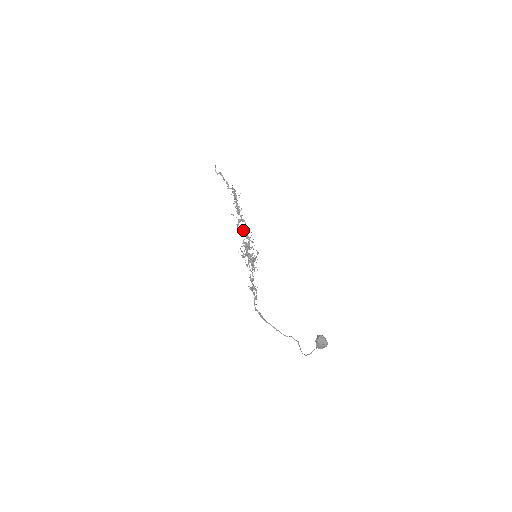
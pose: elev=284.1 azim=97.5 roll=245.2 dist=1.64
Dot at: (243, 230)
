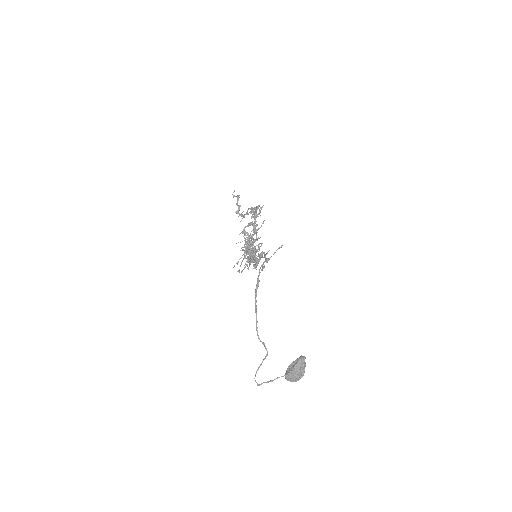
Dot at: (253, 230)
